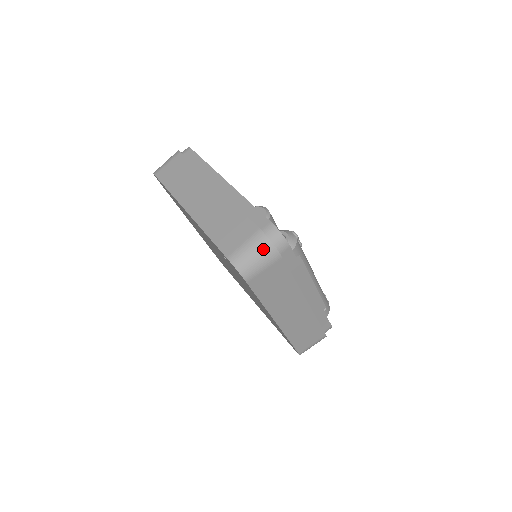
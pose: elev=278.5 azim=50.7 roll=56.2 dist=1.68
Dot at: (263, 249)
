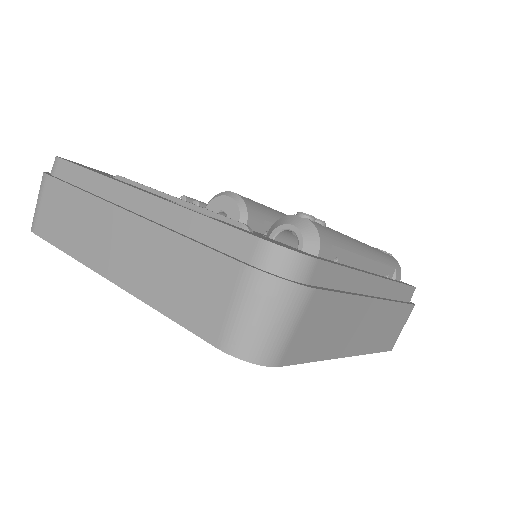
Dot at: (274, 300)
